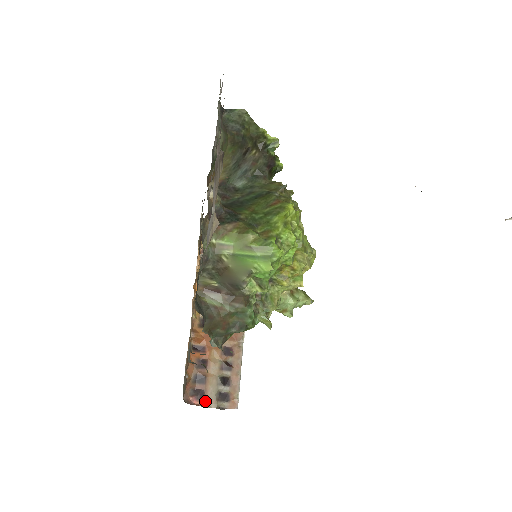
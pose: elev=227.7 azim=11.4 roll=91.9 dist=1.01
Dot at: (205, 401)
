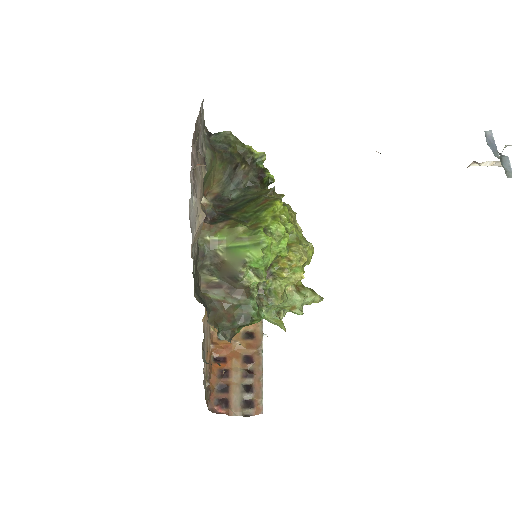
Dot at: (230, 409)
